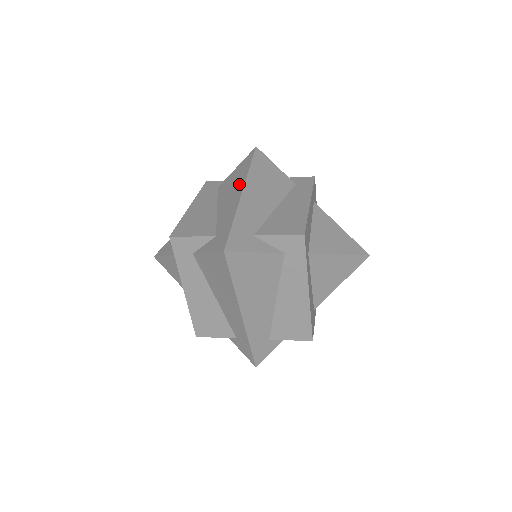
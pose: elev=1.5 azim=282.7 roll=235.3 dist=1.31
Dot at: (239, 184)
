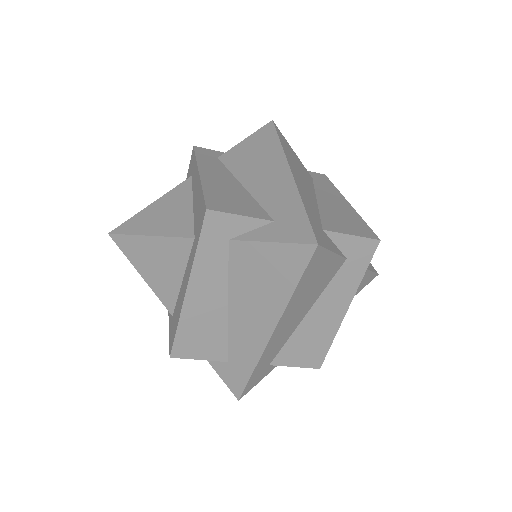
Dot at: (274, 160)
